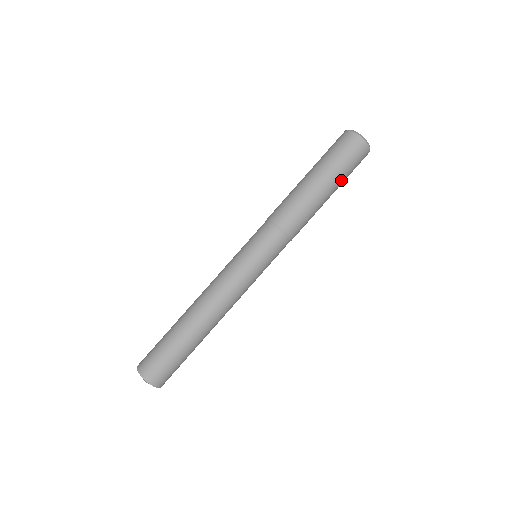
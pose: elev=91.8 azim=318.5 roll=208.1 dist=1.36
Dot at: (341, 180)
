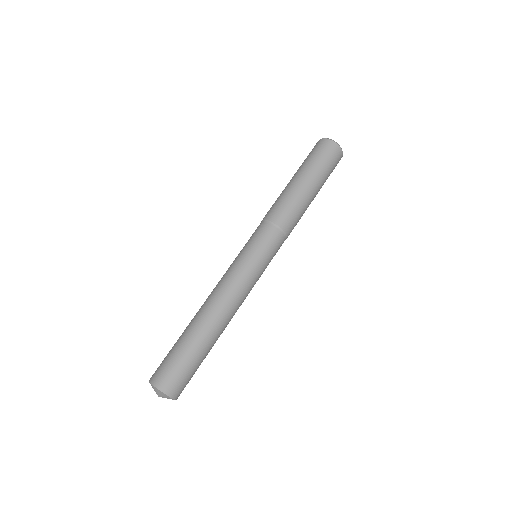
Dot at: occluded
